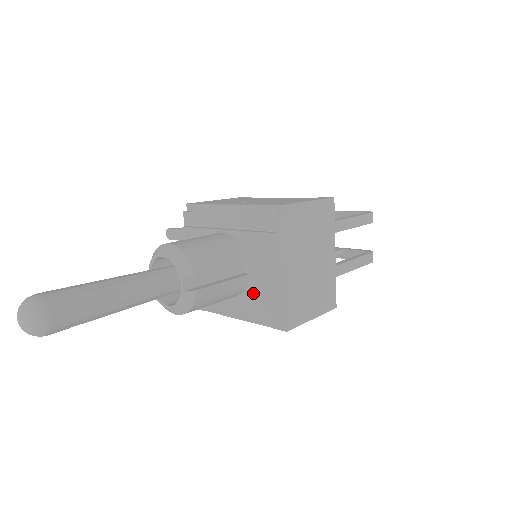
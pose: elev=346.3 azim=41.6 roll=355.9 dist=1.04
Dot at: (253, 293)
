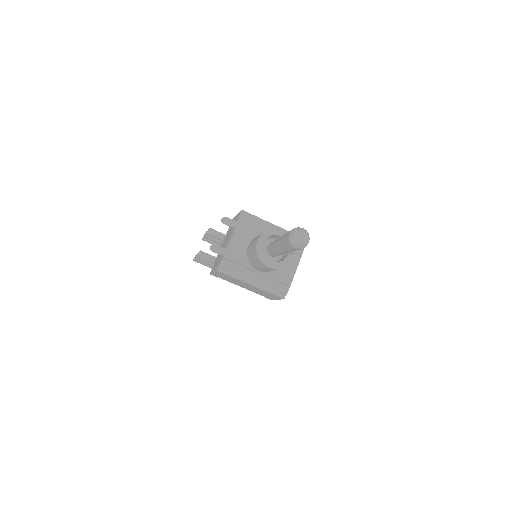
Dot at: (278, 274)
